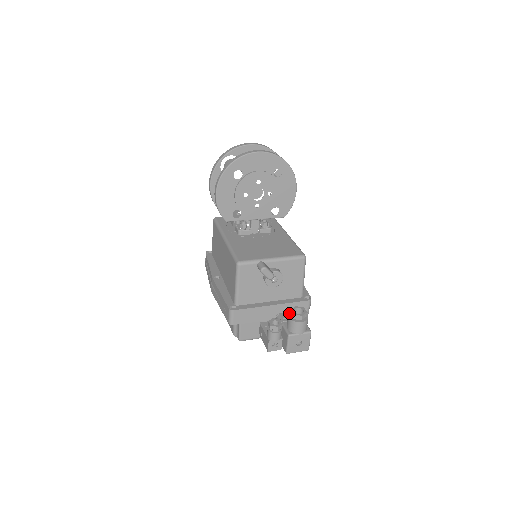
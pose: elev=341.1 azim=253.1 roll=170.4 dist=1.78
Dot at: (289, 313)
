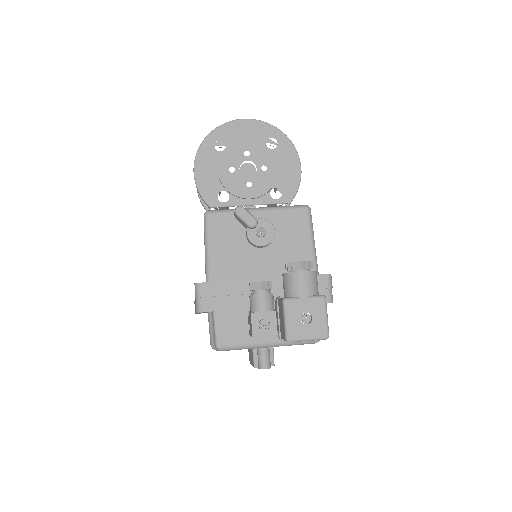
Dot at: occluded
